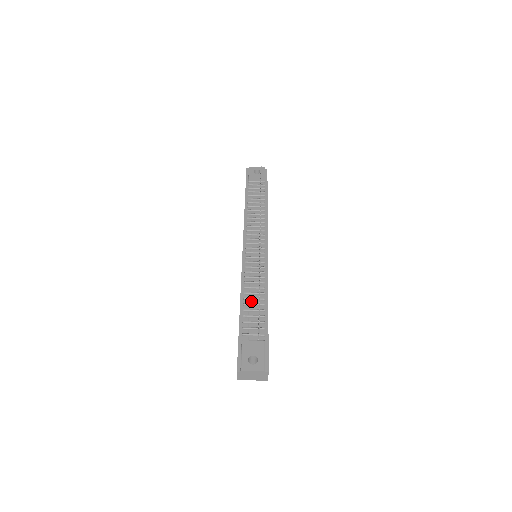
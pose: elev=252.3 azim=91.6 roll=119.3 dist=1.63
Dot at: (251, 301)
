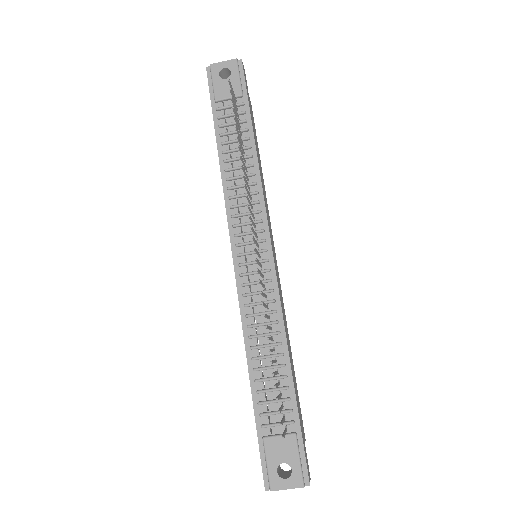
Dot at: (263, 361)
